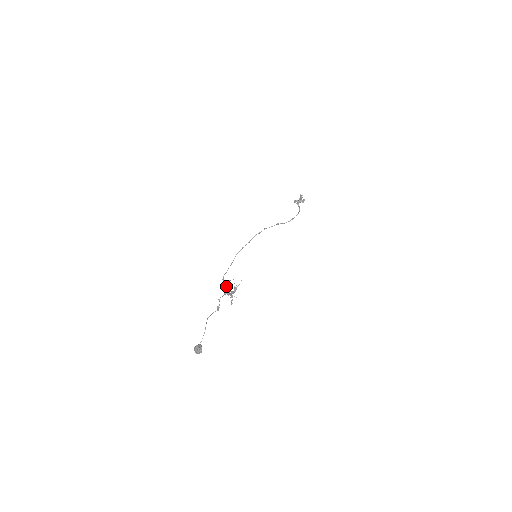
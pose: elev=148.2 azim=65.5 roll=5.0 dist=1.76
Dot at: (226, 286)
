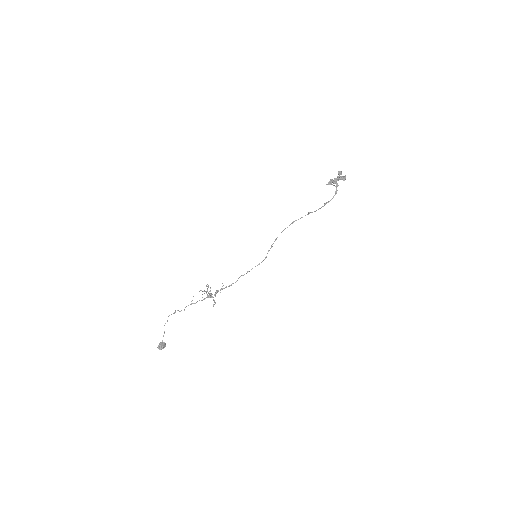
Dot at: occluded
